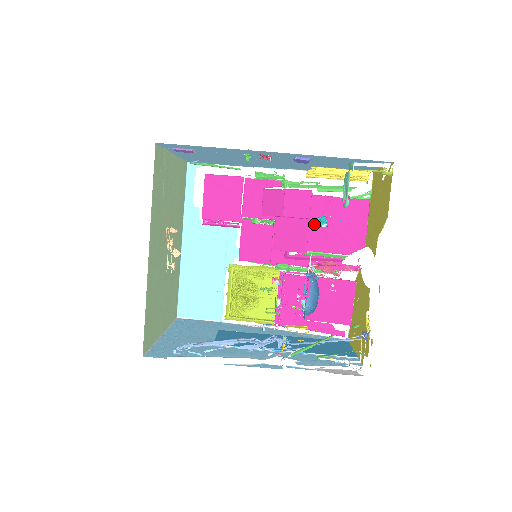
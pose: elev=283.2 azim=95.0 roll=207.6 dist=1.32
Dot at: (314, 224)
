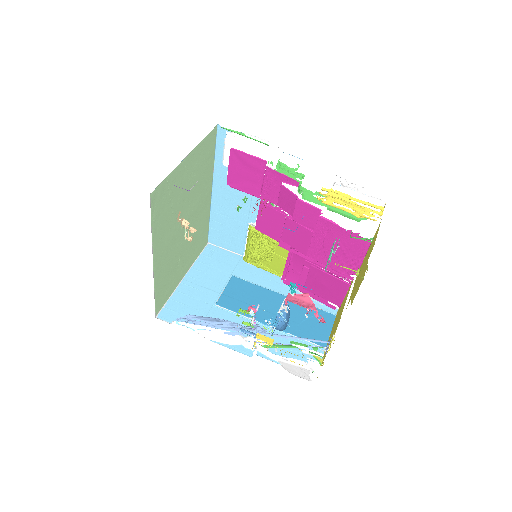
Dot at: occluded
